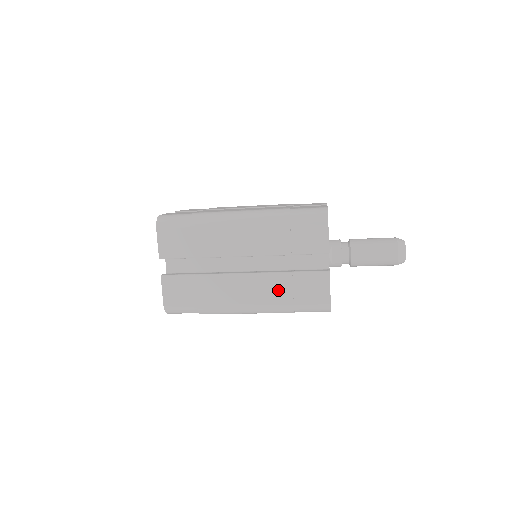
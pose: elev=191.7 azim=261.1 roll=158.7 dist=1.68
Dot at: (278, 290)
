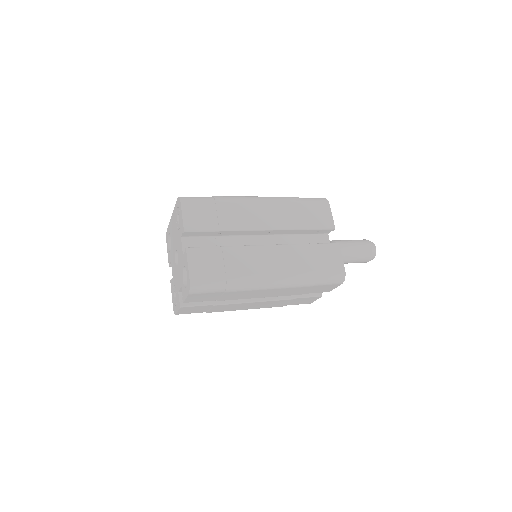
Dot at: (278, 304)
